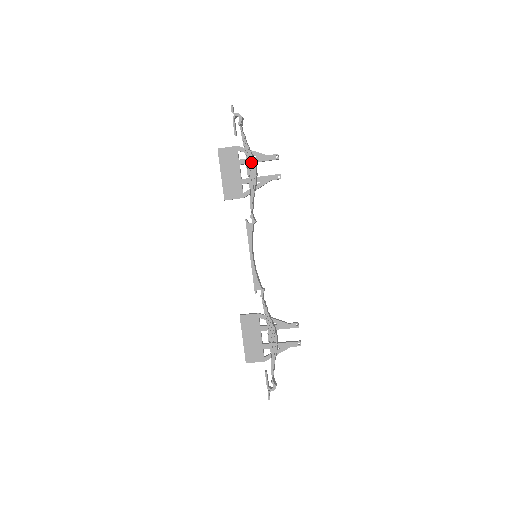
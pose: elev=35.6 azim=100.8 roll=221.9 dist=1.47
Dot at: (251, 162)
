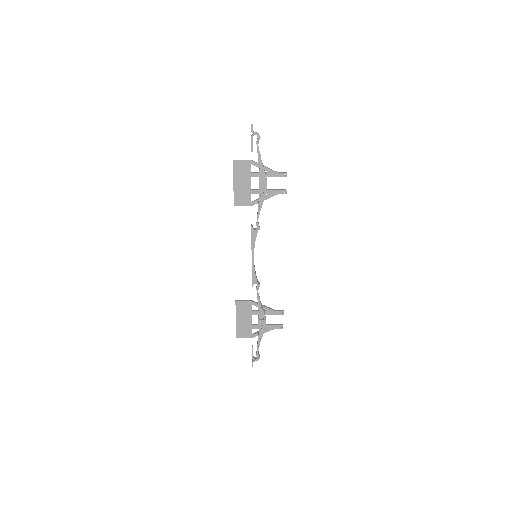
Dot at: (263, 178)
